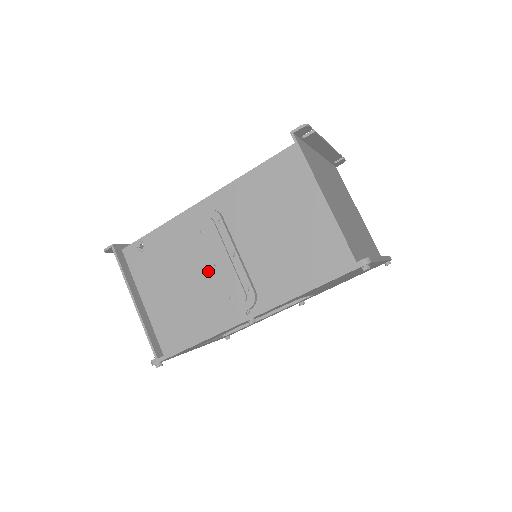
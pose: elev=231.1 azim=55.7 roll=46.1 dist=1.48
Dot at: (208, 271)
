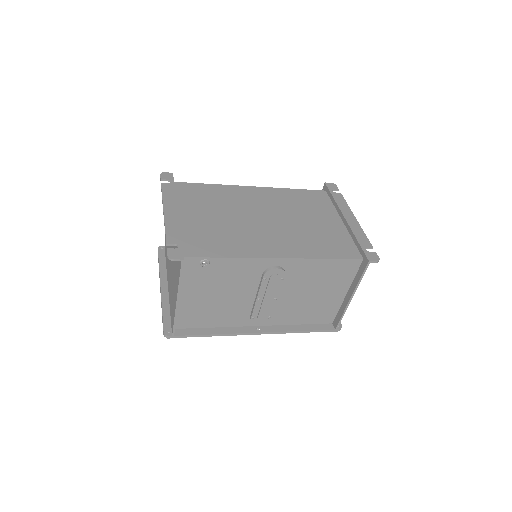
Dot at: (248, 297)
